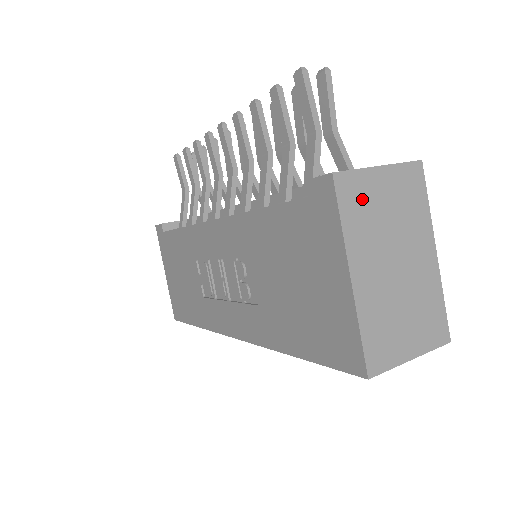
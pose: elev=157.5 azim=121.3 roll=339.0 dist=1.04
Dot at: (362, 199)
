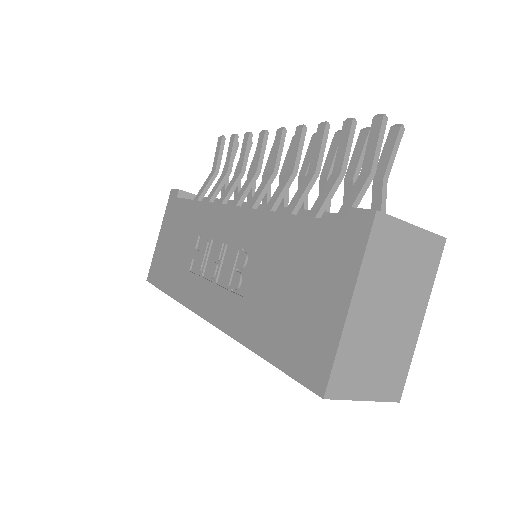
Dot at: (388, 245)
